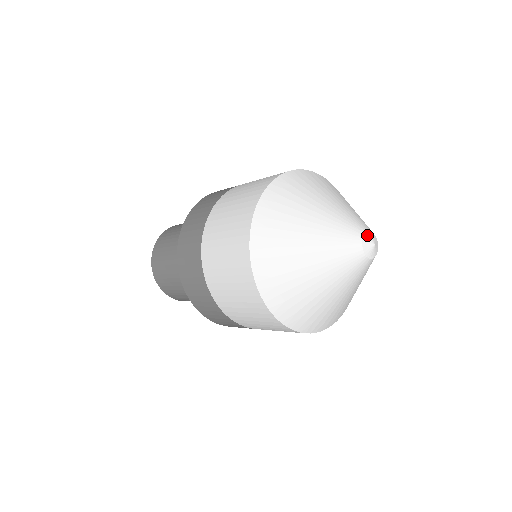
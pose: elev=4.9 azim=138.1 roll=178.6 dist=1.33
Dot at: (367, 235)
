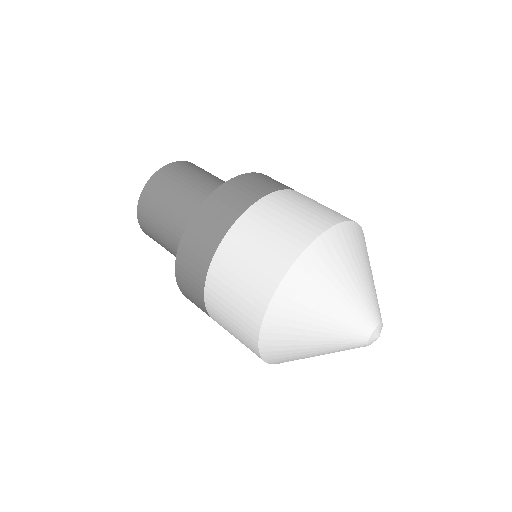
Dot at: (375, 331)
